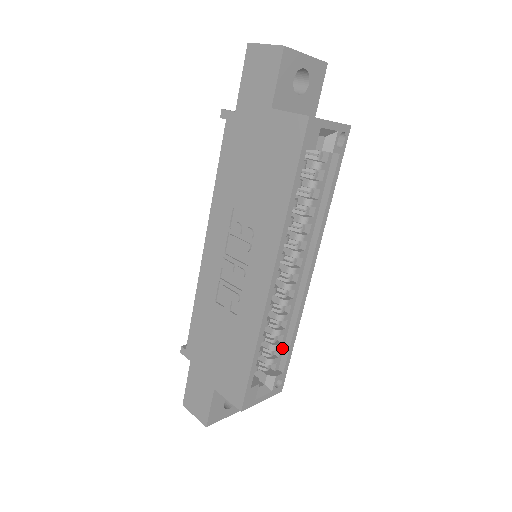
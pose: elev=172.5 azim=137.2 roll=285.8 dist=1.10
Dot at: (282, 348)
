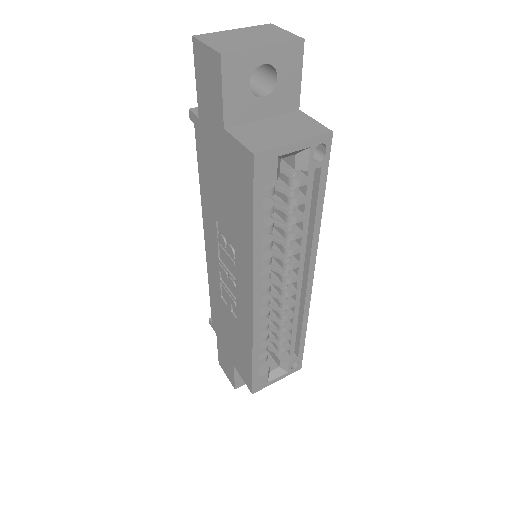
Dot at: (294, 338)
